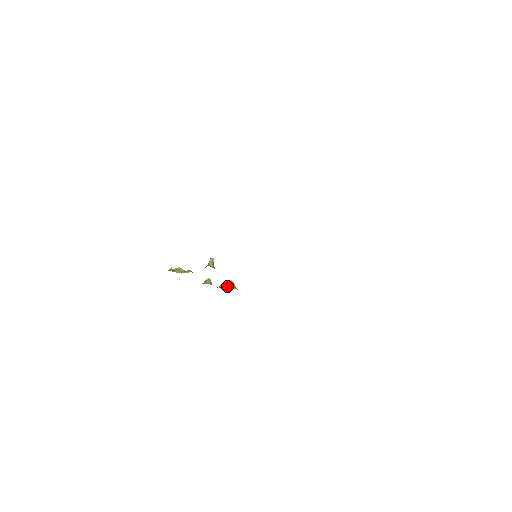
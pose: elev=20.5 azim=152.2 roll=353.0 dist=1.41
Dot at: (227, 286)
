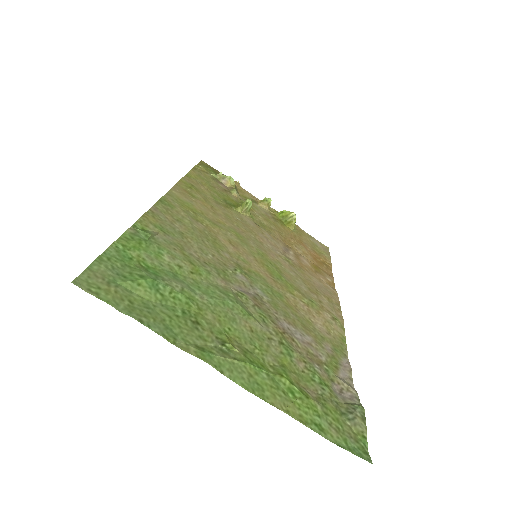
Dot at: (285, 218)
